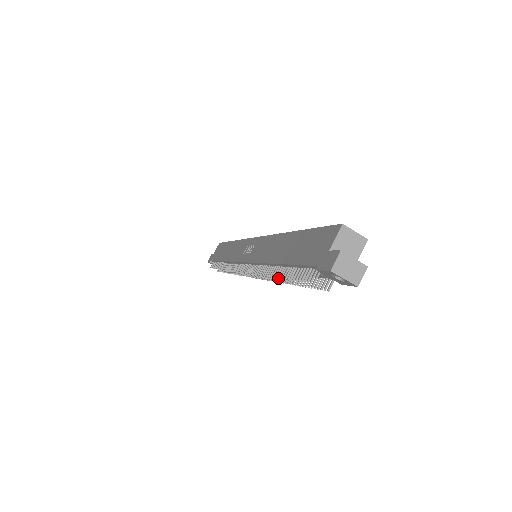
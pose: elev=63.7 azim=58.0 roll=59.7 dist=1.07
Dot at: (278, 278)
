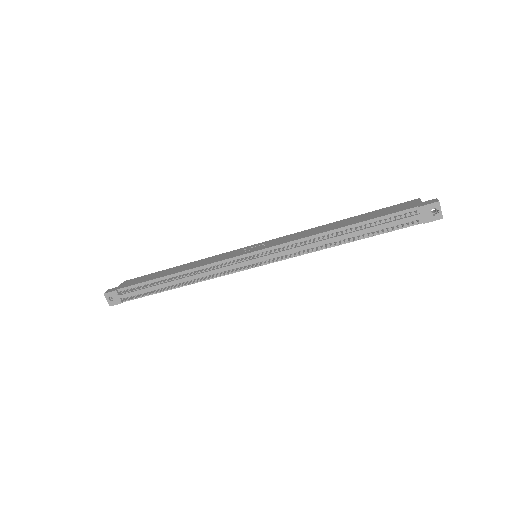
Dot at: (326, 246)
